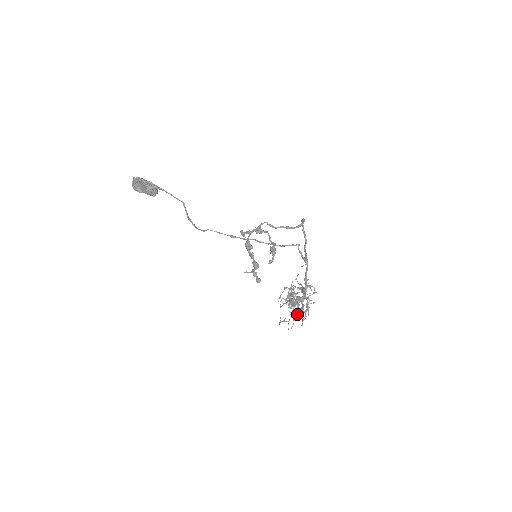
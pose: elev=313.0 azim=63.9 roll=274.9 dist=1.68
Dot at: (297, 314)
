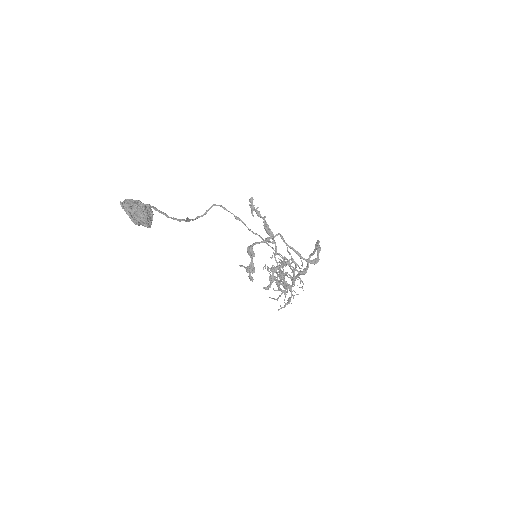
Dot at: occluded
